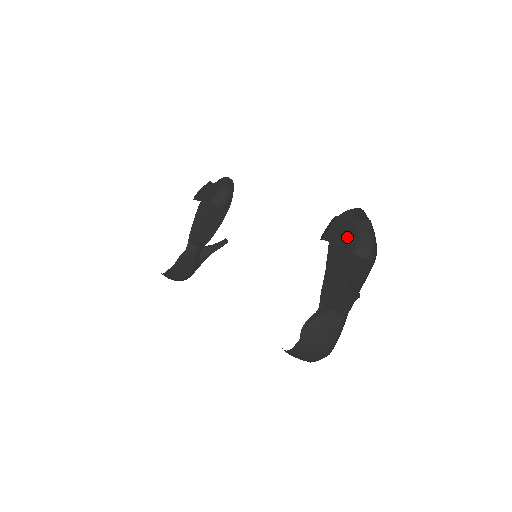
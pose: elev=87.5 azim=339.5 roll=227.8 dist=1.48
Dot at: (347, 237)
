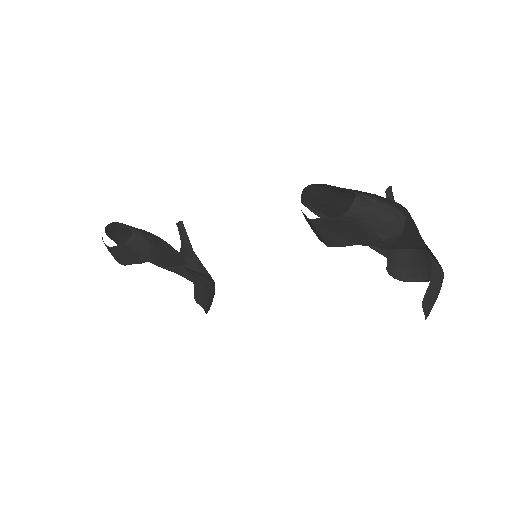
Dot at: (358, 236)
